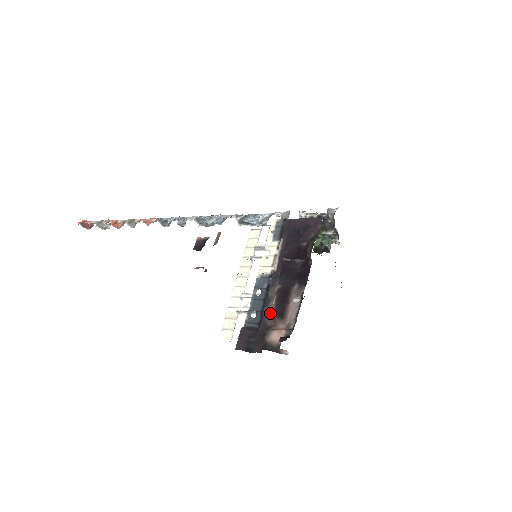
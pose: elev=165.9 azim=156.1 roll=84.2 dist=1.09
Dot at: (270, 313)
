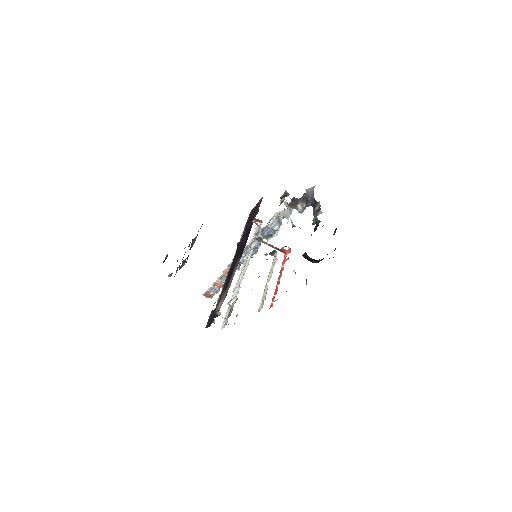
Dot at: (223, 290)
